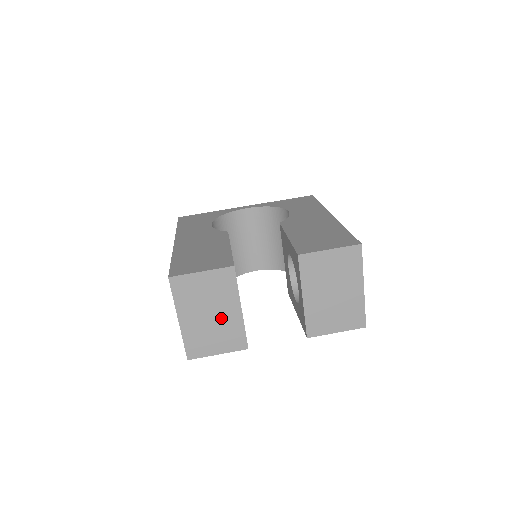
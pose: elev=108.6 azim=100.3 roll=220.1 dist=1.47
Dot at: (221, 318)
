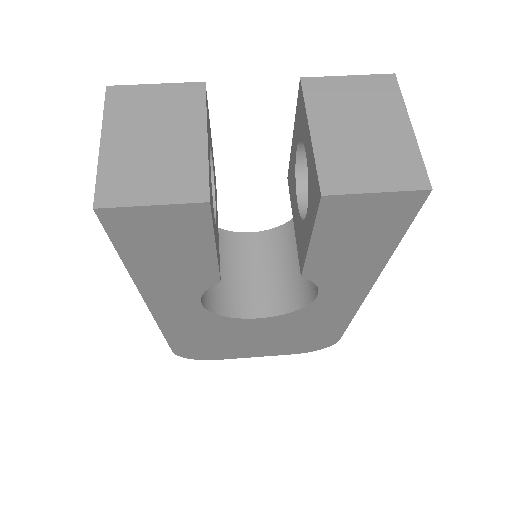
Dot at: (171, 147)
